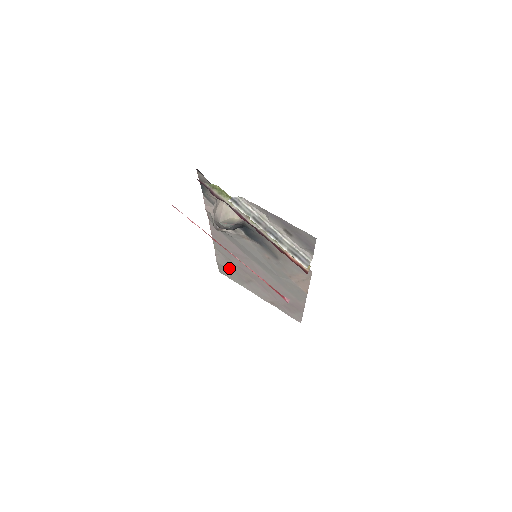
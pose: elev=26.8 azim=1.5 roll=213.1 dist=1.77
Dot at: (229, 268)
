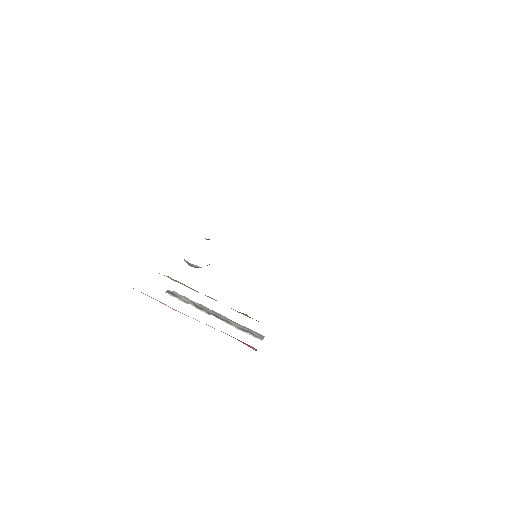
Dot at: occluded
